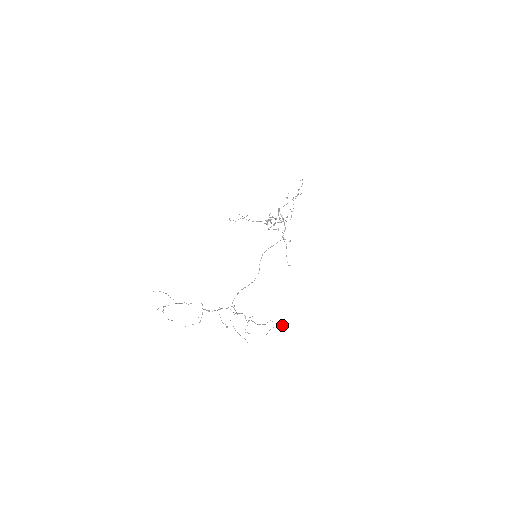
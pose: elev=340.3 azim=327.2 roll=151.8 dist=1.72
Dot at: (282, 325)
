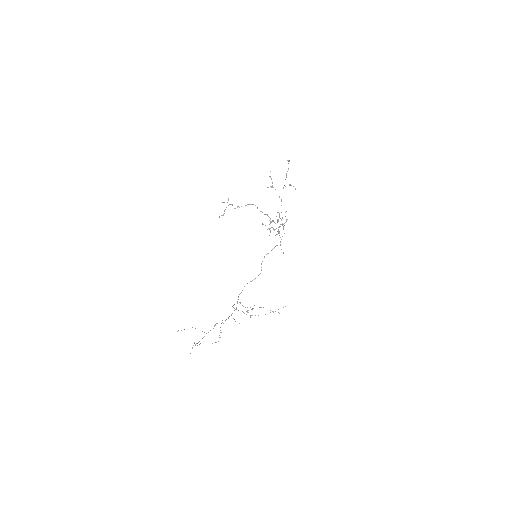
Dot at: (283, 307)
